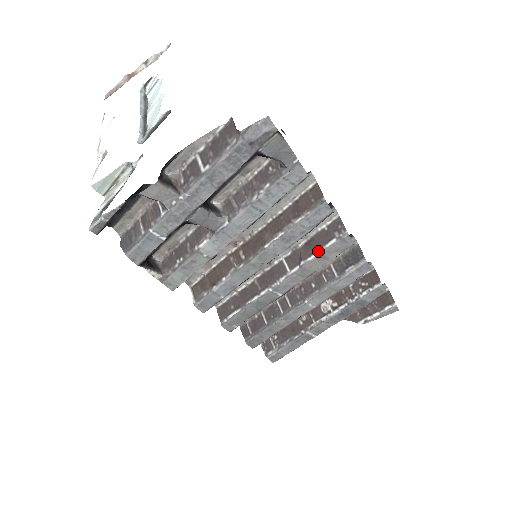
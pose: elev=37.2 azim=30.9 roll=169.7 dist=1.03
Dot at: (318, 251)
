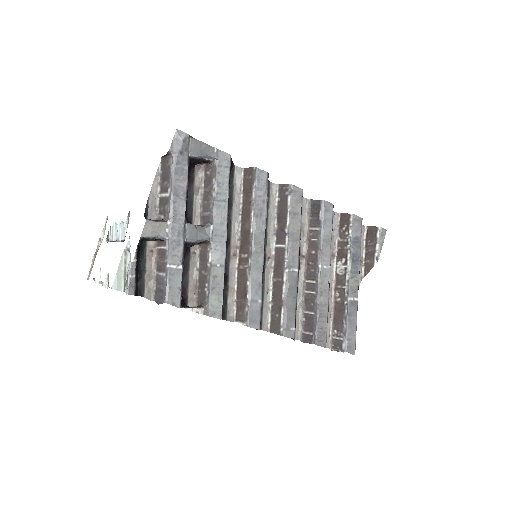
Dot at: (287, 213)
